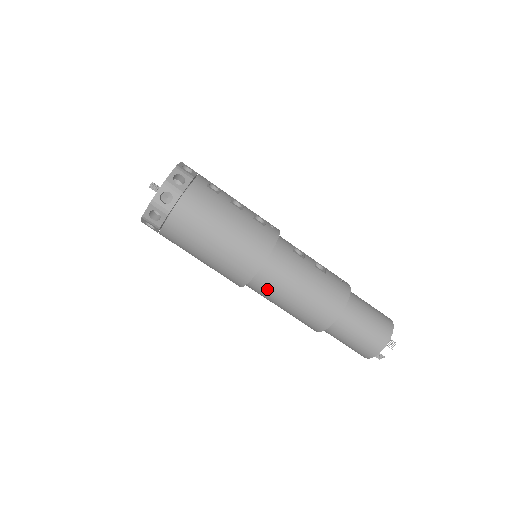
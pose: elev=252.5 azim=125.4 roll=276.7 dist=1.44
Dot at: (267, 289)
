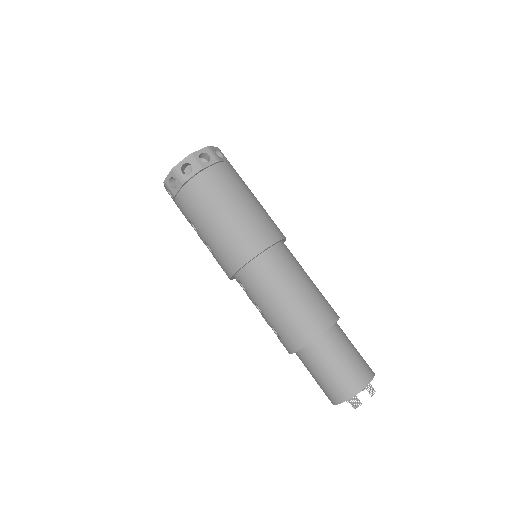
Dot at: (264, 277)
